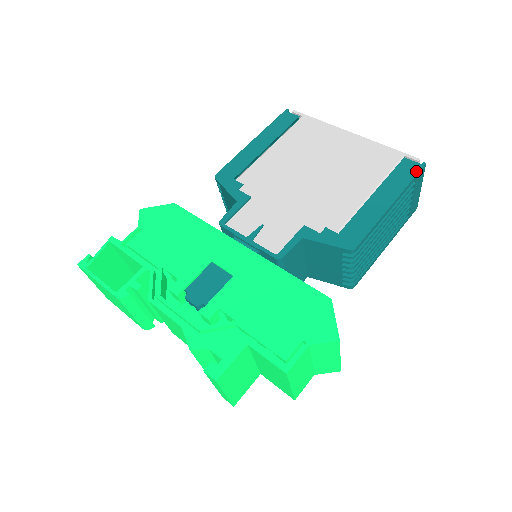
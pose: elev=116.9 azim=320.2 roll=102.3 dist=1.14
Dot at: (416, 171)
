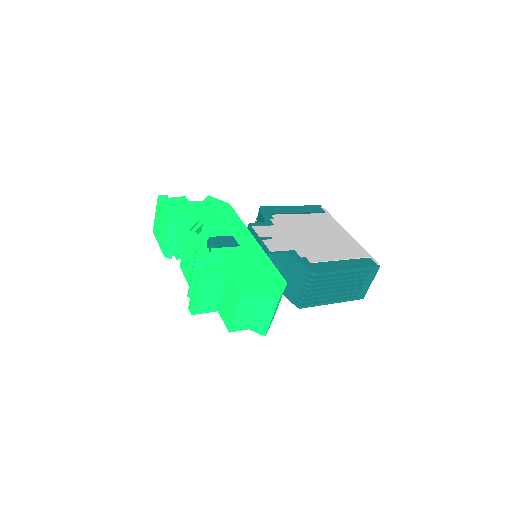
Dot at: (372, 265)
